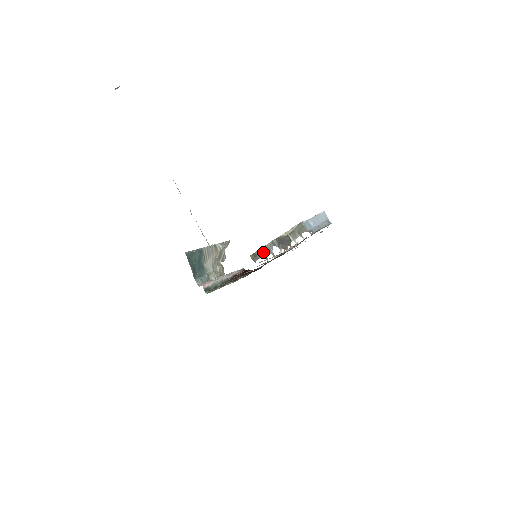
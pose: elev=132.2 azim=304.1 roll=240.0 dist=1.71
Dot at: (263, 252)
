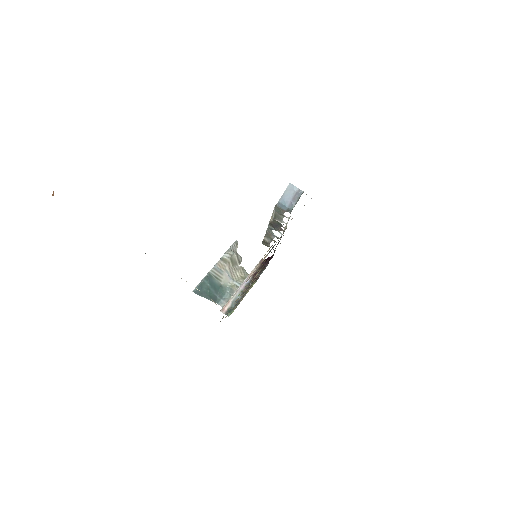
Dot at: (269, 237)
